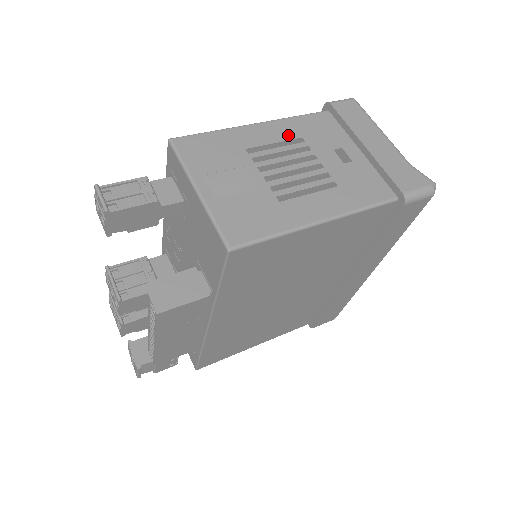
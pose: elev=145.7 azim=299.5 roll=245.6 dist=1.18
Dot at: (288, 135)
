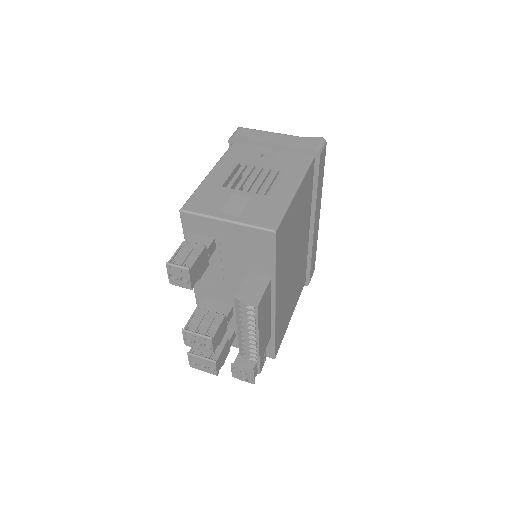
Dot at: (232, 166)
